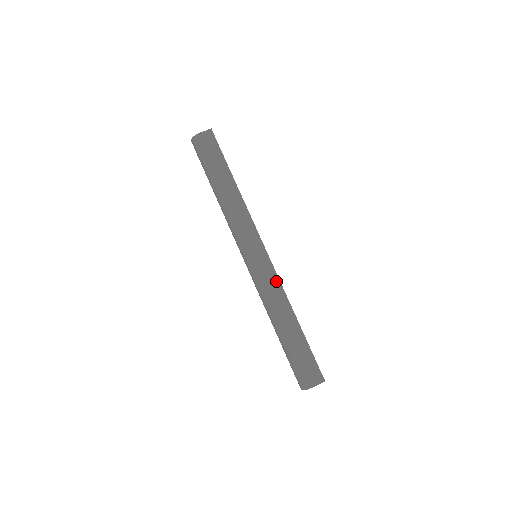
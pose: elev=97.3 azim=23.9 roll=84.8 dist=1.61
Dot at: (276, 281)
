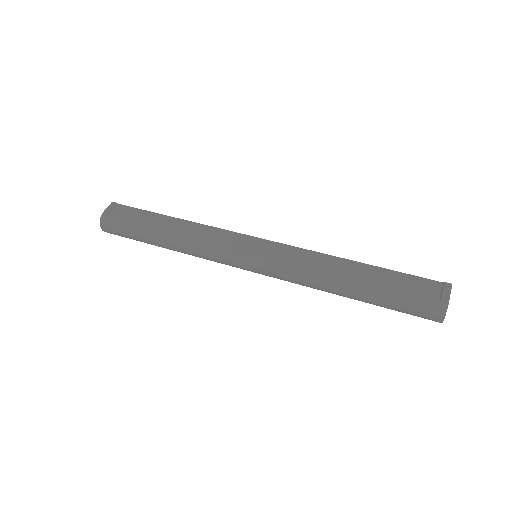
Dot at: (298, 251)
